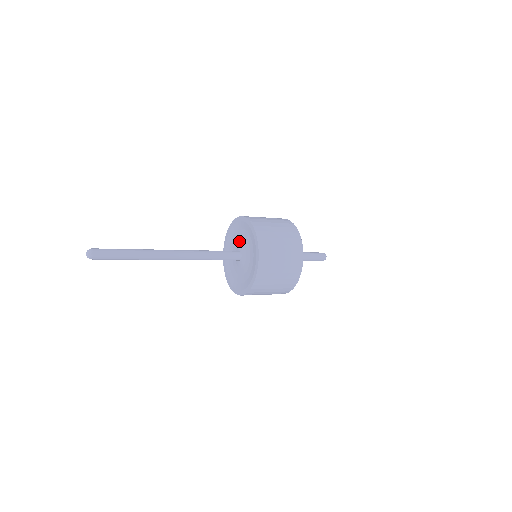
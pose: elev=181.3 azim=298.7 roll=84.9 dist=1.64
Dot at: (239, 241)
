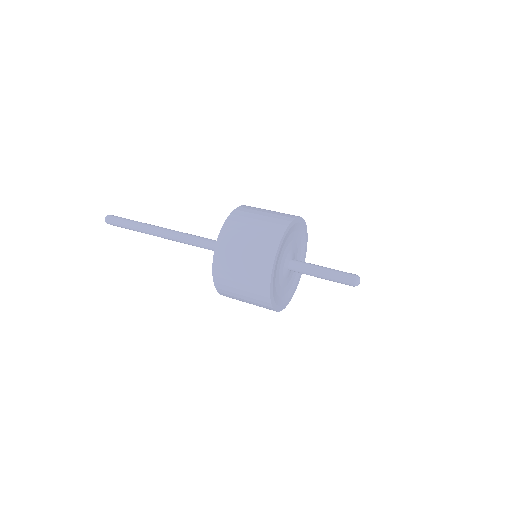
Dot at: occluded
